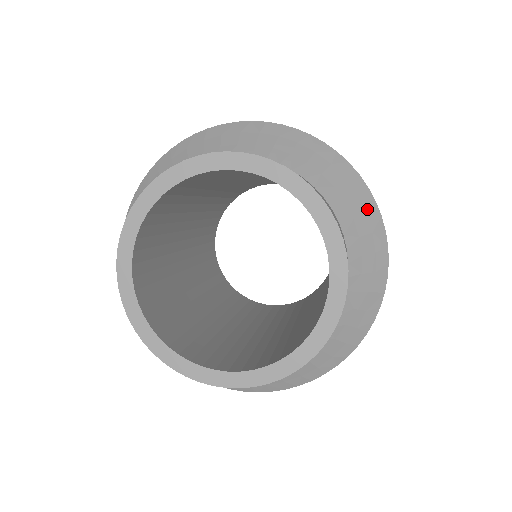
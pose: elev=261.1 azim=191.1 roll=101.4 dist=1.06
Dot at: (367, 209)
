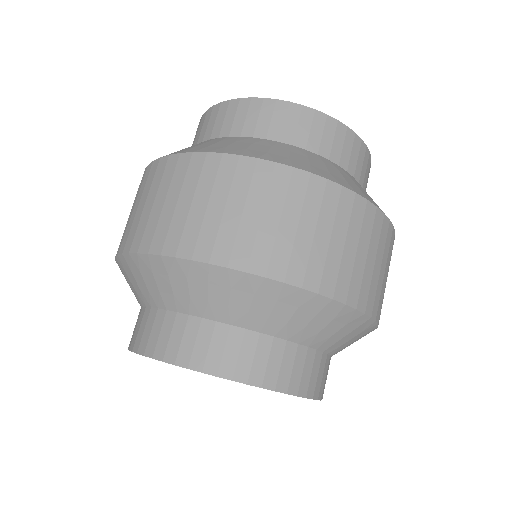
Dot at: (296, 303)
